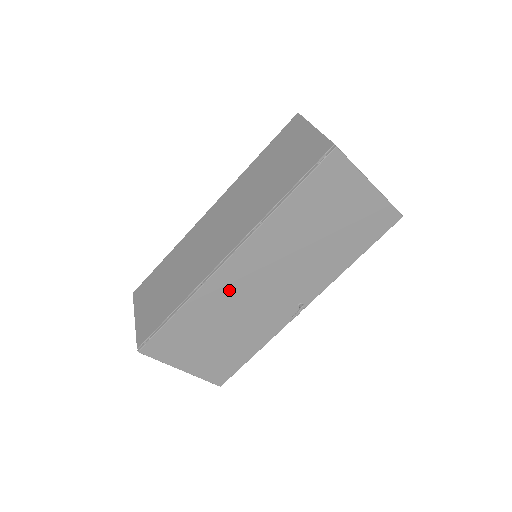
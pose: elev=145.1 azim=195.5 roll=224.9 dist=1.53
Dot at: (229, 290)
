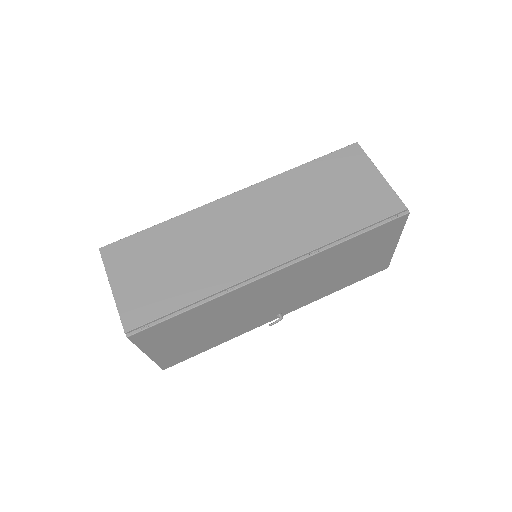
Dot at: (248, 297)
